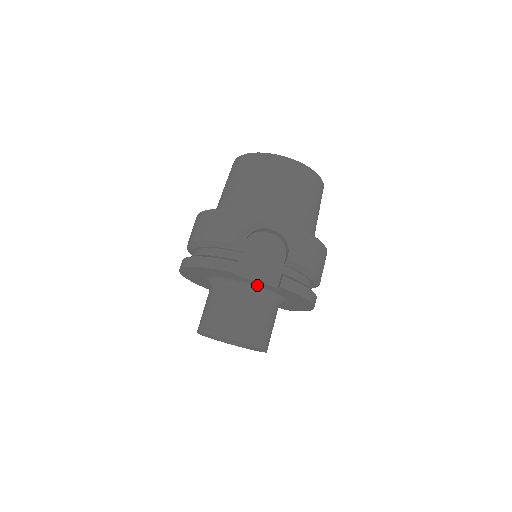
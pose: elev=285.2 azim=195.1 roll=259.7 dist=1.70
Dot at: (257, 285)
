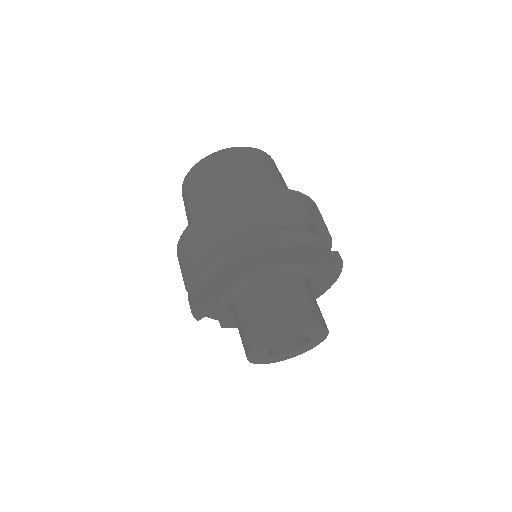
Dot at: (312, 267)
